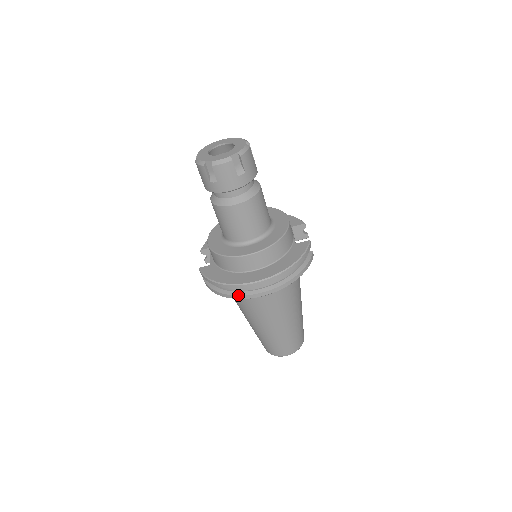
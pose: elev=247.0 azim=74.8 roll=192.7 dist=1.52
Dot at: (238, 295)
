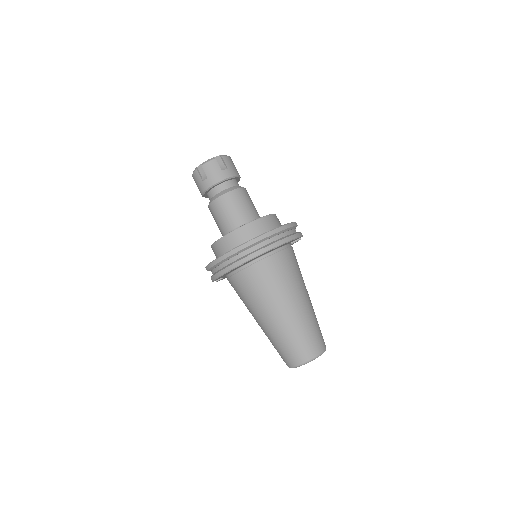
Dot at: (236, 262)
